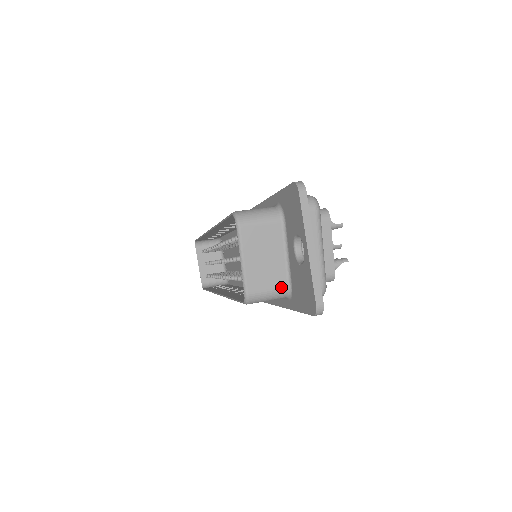
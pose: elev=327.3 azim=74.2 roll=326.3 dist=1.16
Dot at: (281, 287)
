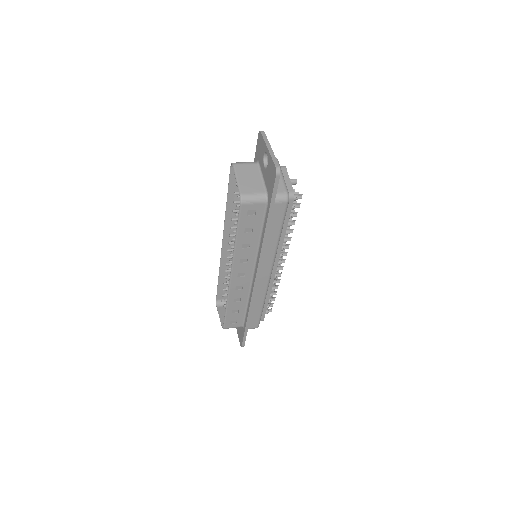
Dot at: (261, 192)
